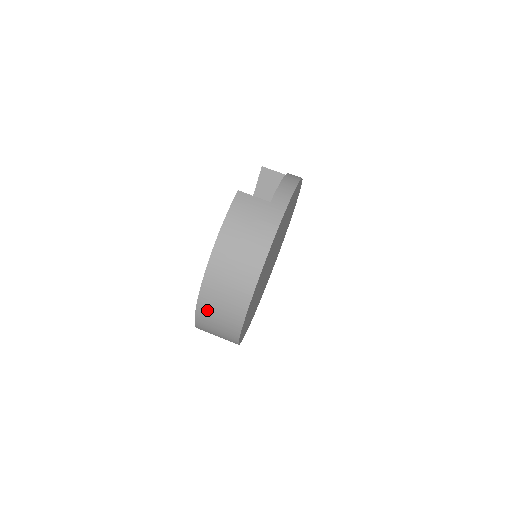
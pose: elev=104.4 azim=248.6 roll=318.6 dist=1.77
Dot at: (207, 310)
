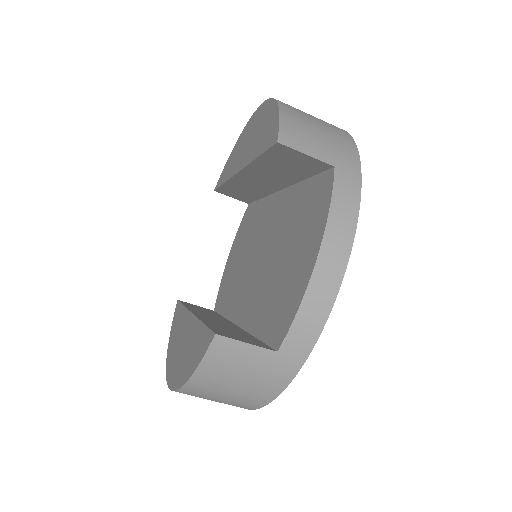
Dot at: occluded
